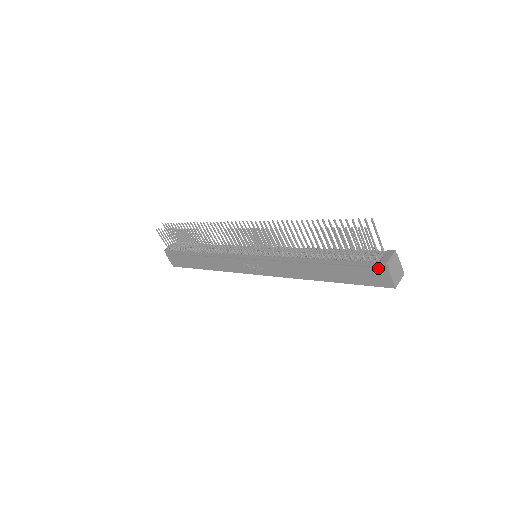
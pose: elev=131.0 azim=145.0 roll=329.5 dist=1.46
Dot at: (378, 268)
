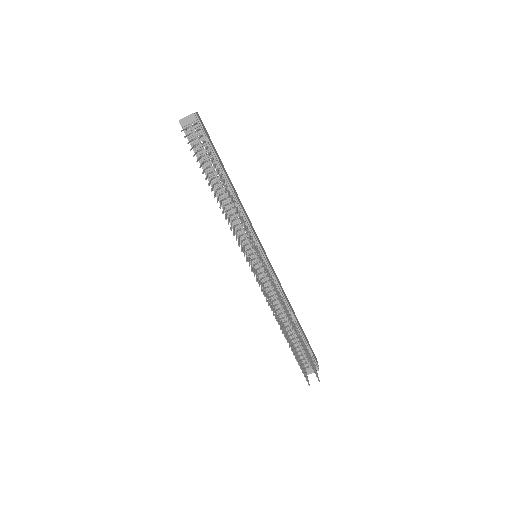
Dot at: occluded
